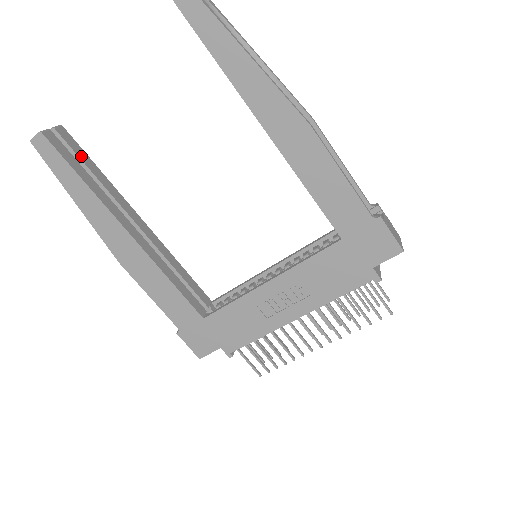
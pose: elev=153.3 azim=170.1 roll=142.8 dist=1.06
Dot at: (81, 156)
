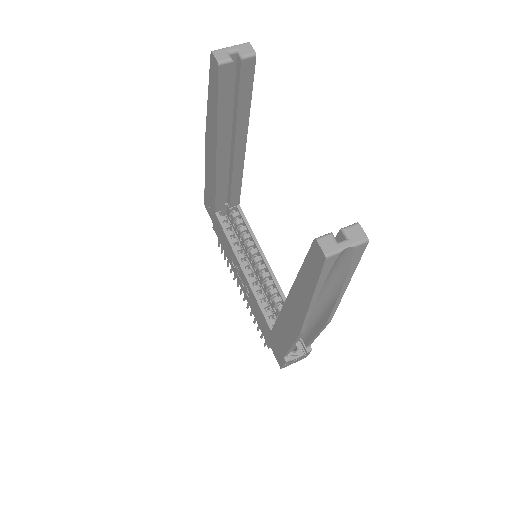
Dot at: (243, 90)
